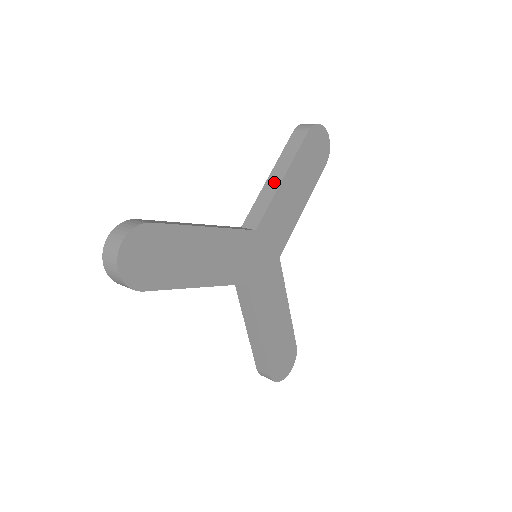
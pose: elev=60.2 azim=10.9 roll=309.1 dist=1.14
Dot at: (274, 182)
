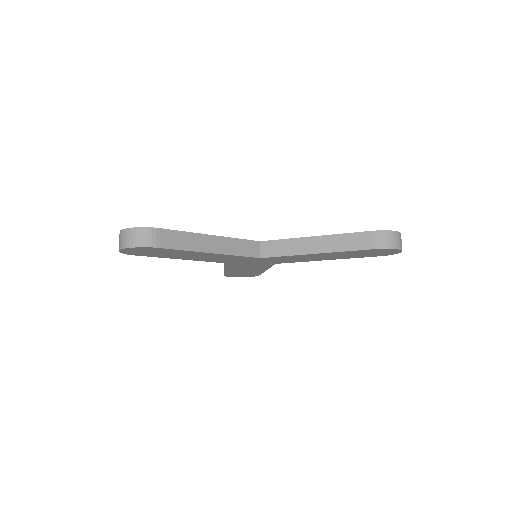
Dot at: (310, 246)
